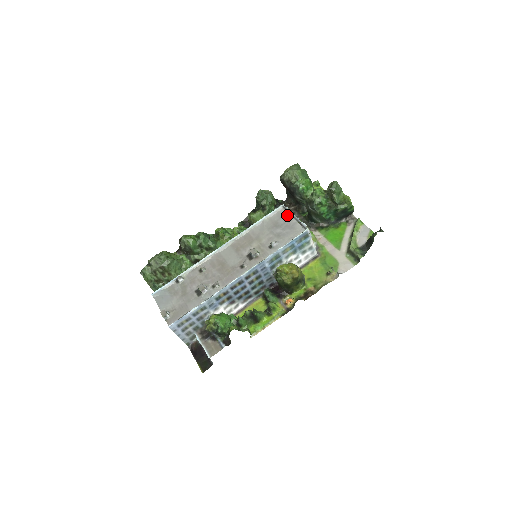
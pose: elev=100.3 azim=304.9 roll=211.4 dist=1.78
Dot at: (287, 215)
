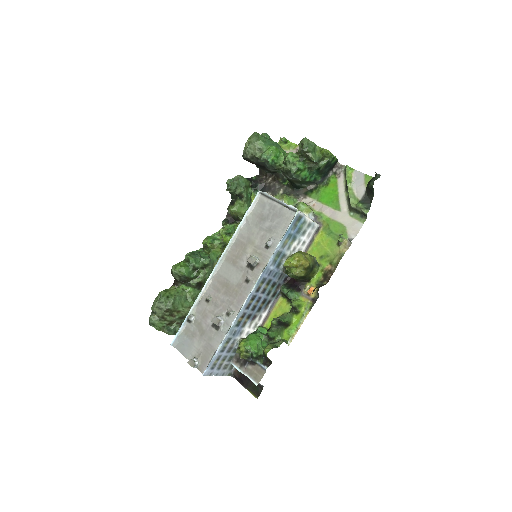
Dot at: (269, 202)
